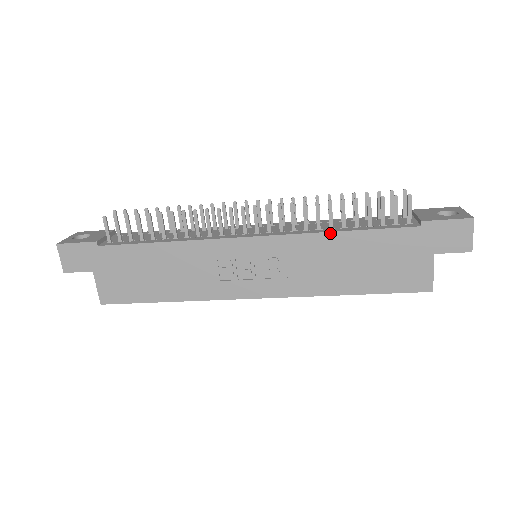
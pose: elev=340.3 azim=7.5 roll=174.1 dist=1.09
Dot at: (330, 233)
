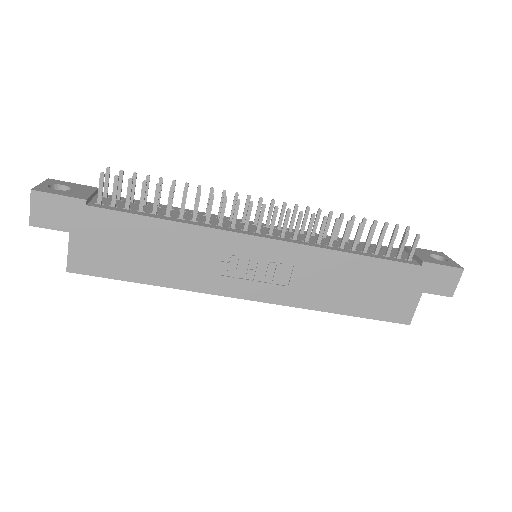
Dot at: (342, 253)
